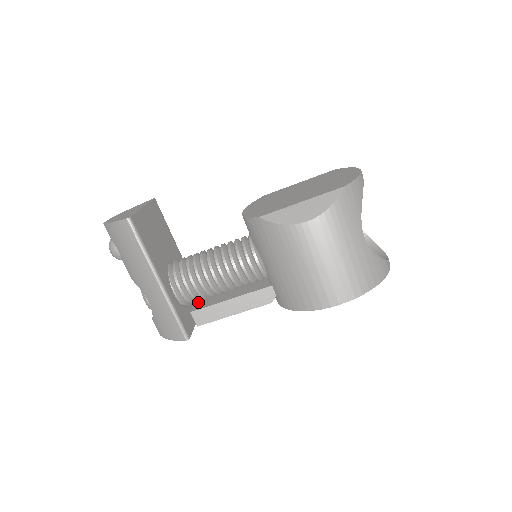
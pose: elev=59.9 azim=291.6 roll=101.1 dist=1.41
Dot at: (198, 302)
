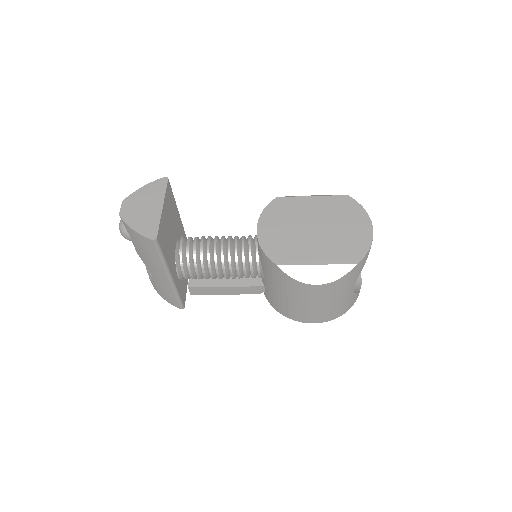
Dot at: occluded
